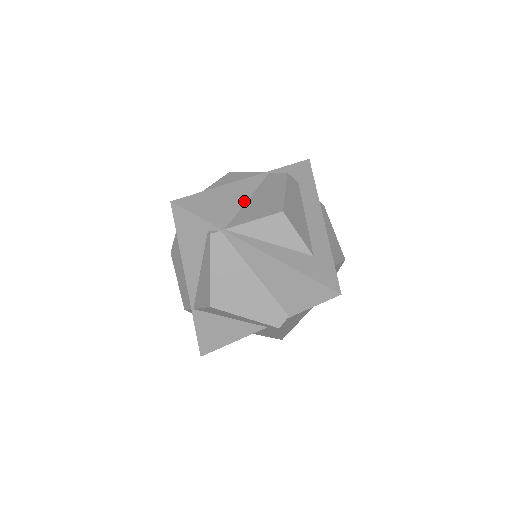
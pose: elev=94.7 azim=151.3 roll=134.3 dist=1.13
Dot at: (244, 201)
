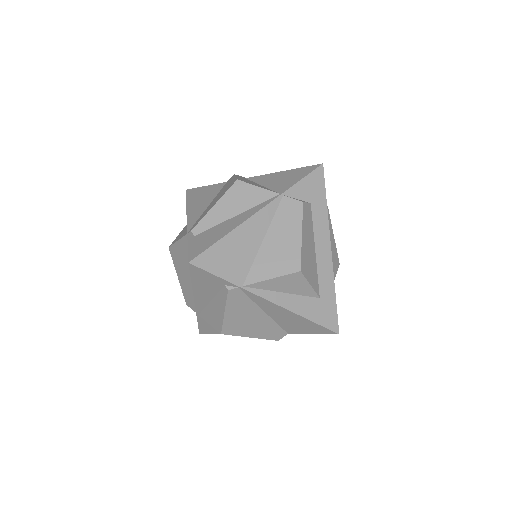
Dot at: (259, 244)
